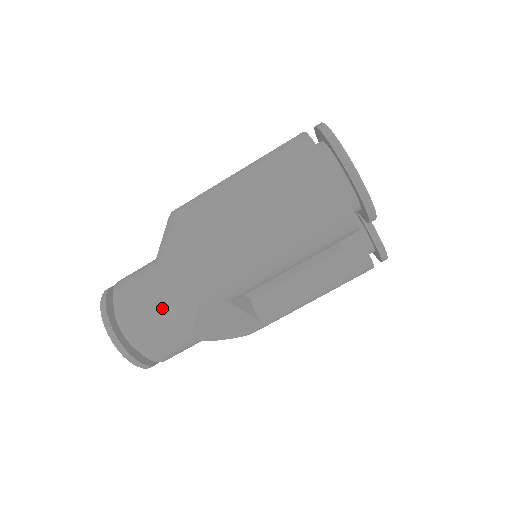
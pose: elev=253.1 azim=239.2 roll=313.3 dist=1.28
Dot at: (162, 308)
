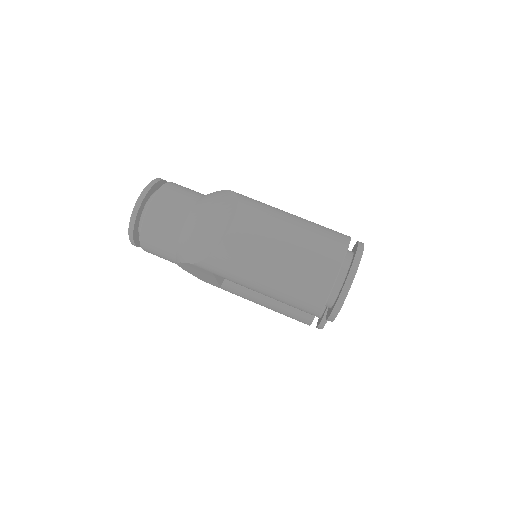
Dot at: (176, 234)
